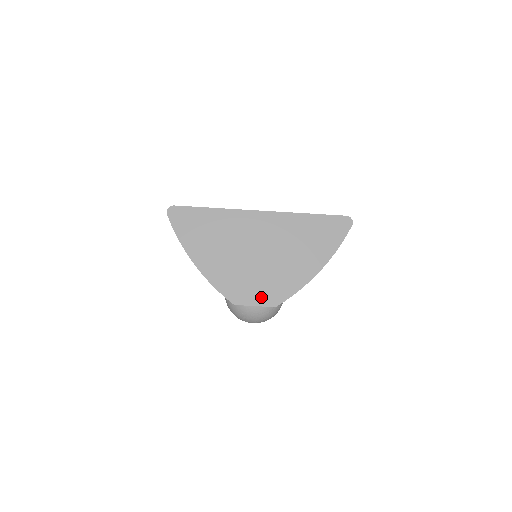
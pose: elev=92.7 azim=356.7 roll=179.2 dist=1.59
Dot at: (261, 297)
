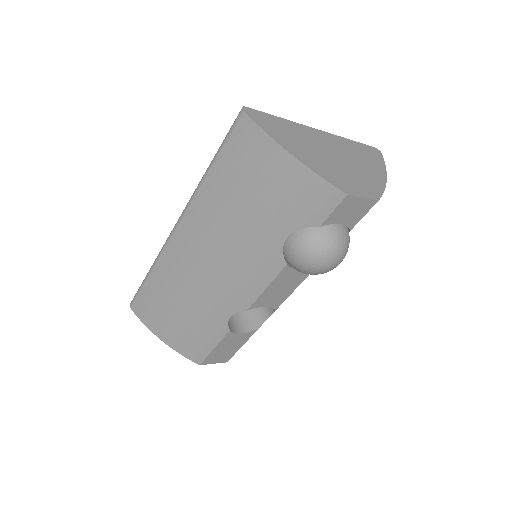
Dot at: (363, 191)
